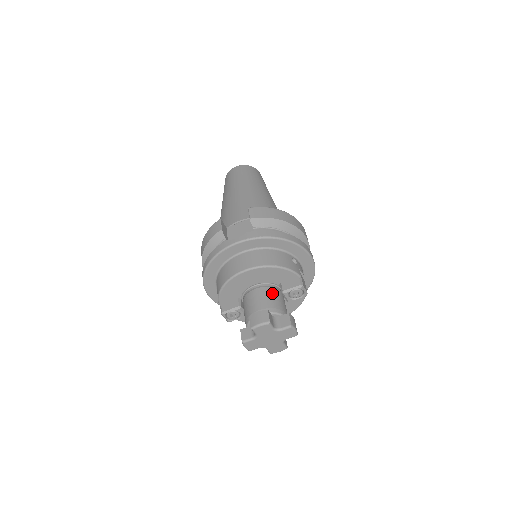
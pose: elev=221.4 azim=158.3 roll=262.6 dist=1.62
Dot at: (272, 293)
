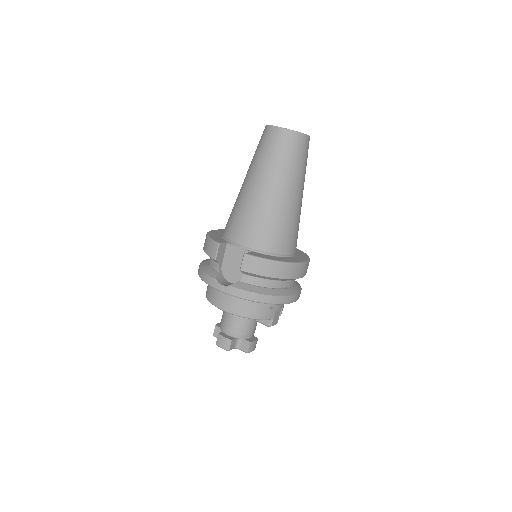
Dot at: (244, 320)
